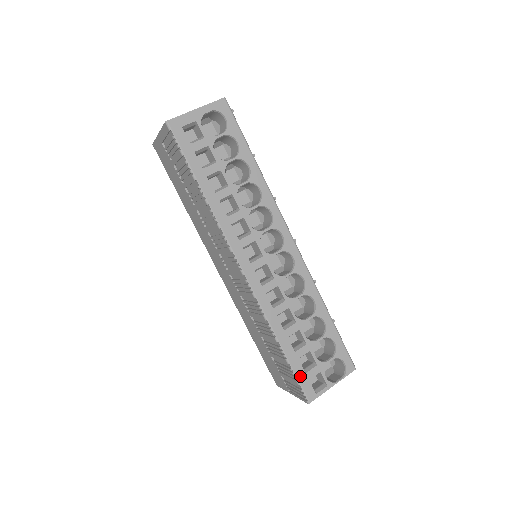
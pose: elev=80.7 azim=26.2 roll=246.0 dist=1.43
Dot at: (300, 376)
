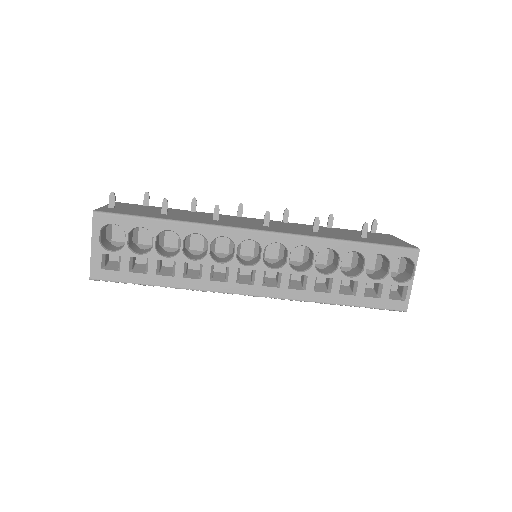
Dot at: (378, 305)
